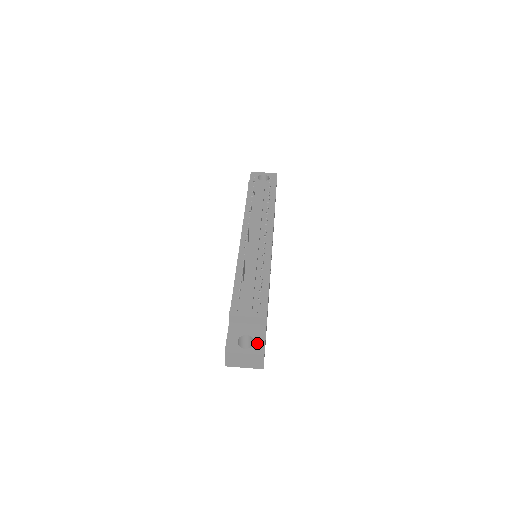
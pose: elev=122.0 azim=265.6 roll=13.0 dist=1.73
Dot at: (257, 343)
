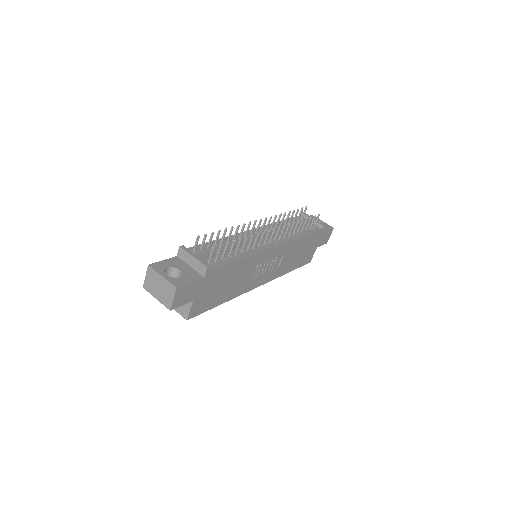
Dot at: (181, 279)
